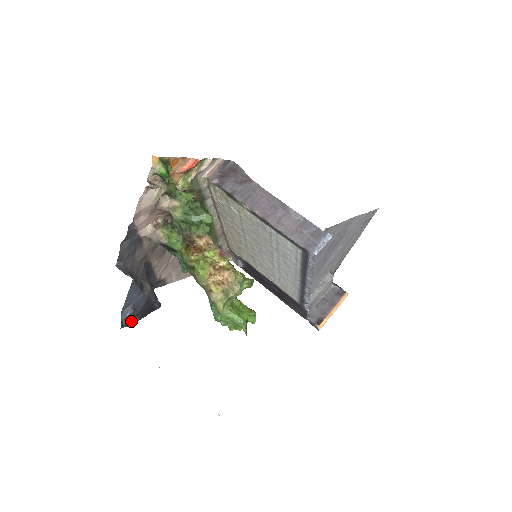
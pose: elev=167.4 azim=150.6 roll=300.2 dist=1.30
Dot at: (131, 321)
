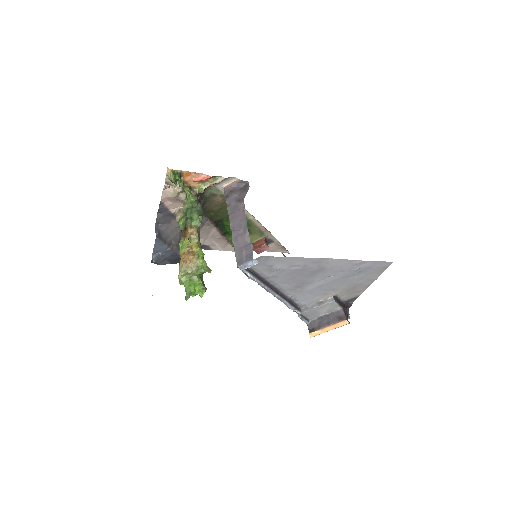
Dot at: (160, 262)
